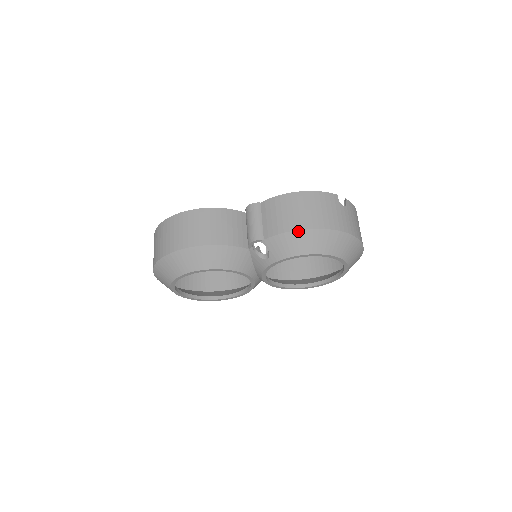
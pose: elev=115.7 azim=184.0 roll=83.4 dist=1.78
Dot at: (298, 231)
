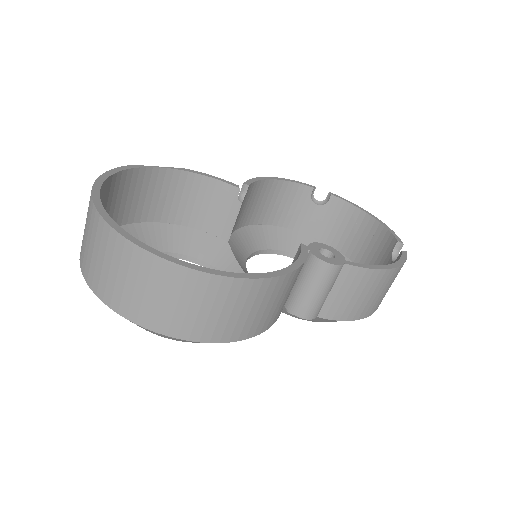
Dot at: (359, 319)
